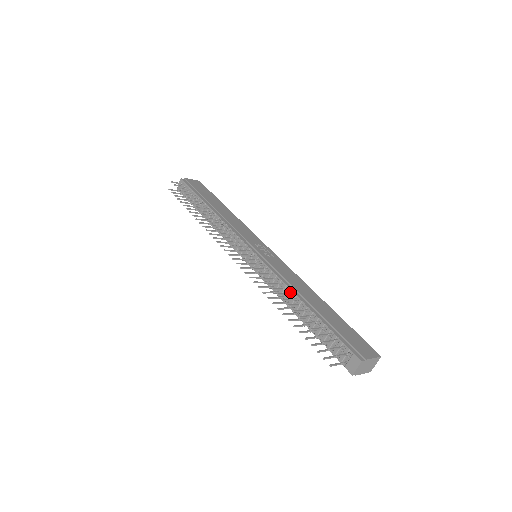
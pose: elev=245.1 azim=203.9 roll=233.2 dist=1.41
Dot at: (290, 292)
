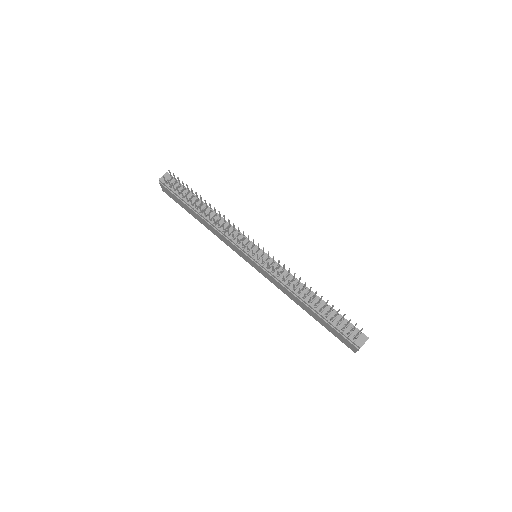
Dot at: (303, 286)
